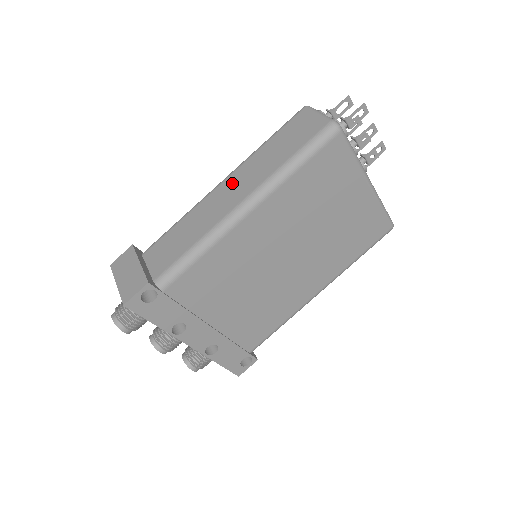
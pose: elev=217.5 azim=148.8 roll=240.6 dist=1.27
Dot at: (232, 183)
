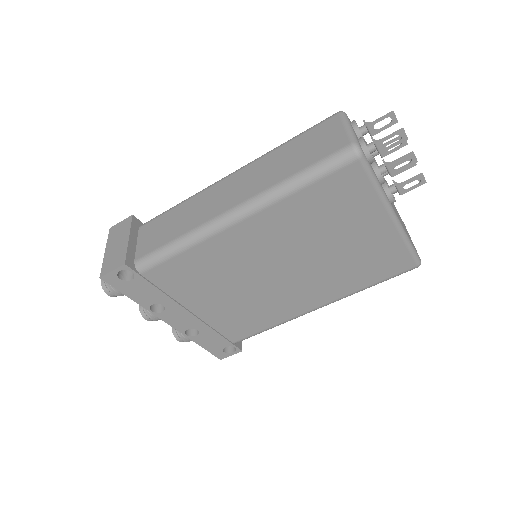
Dot at: (236, 181)
